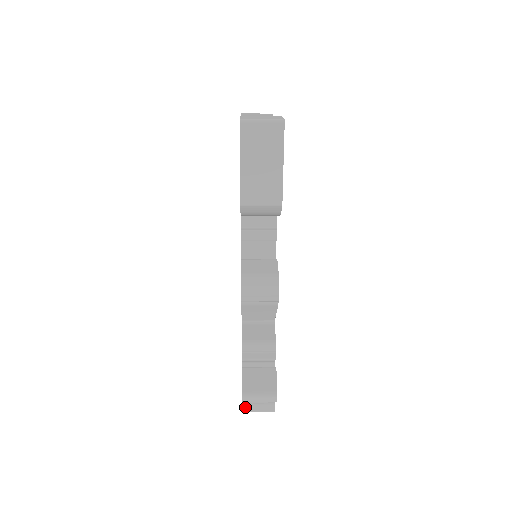
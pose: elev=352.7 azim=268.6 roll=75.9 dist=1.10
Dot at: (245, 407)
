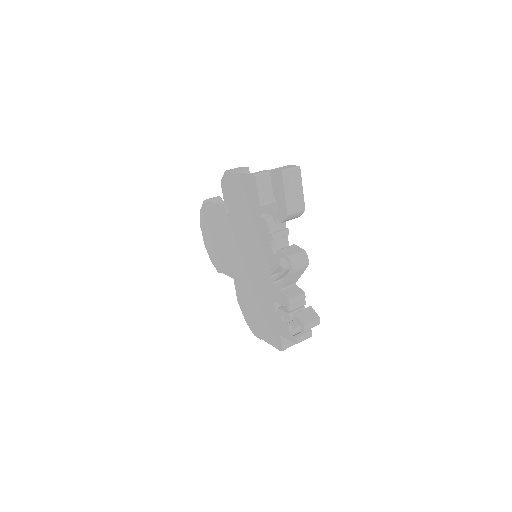
Dot at: (298, 340)
